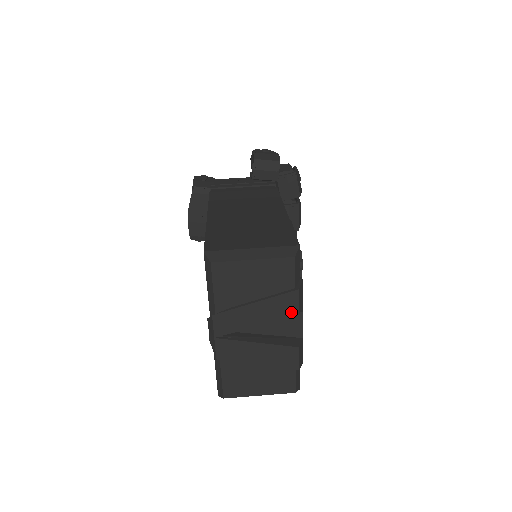
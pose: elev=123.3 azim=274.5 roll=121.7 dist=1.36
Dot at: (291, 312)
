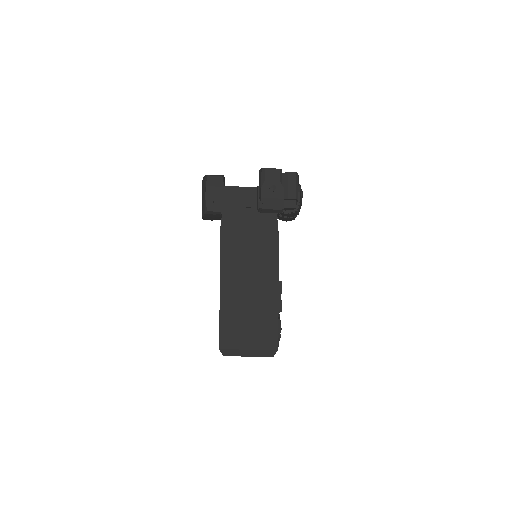
Dot at: occluded
